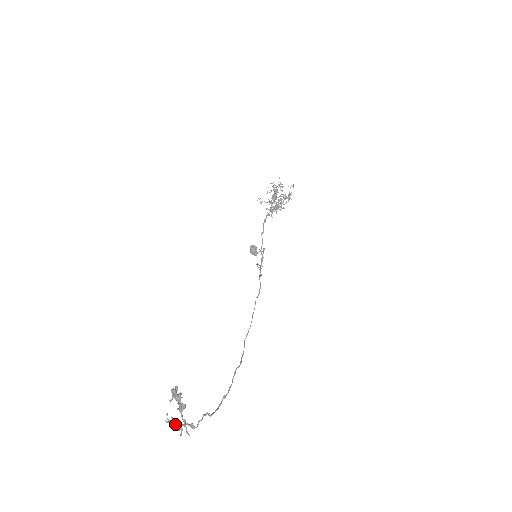
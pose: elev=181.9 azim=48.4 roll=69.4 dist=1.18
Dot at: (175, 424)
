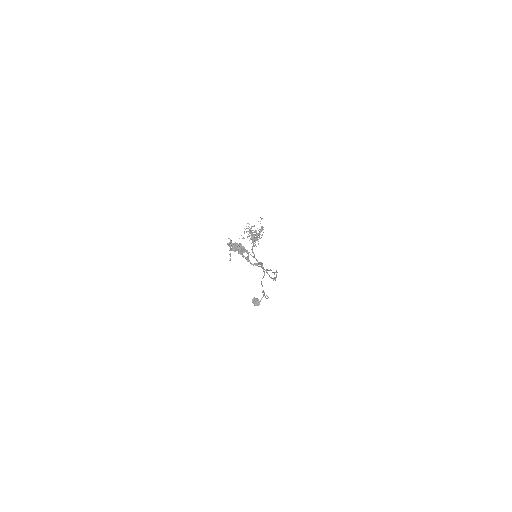
Dot at: (240, 247)
